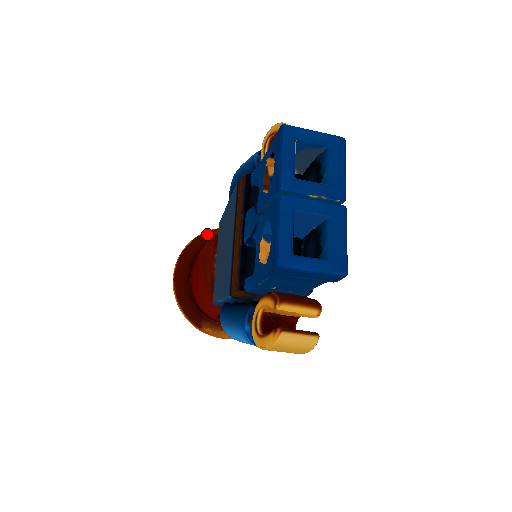
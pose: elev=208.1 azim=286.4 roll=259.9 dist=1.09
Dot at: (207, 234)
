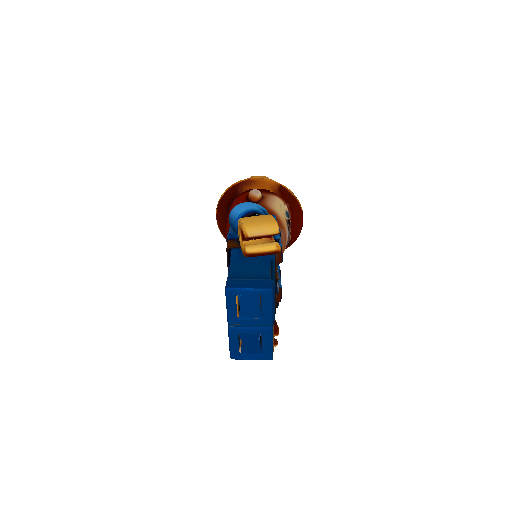
Dot at: (236, 186)
